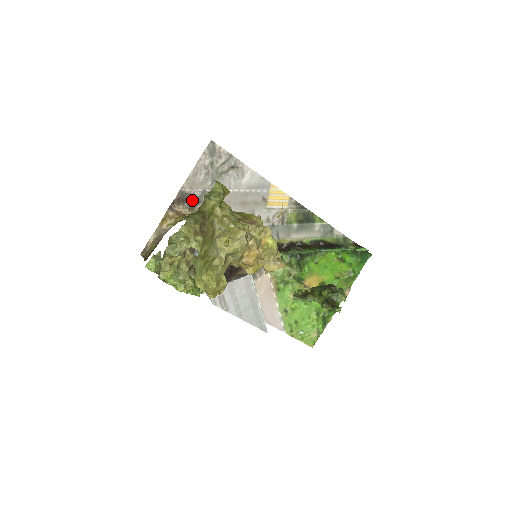
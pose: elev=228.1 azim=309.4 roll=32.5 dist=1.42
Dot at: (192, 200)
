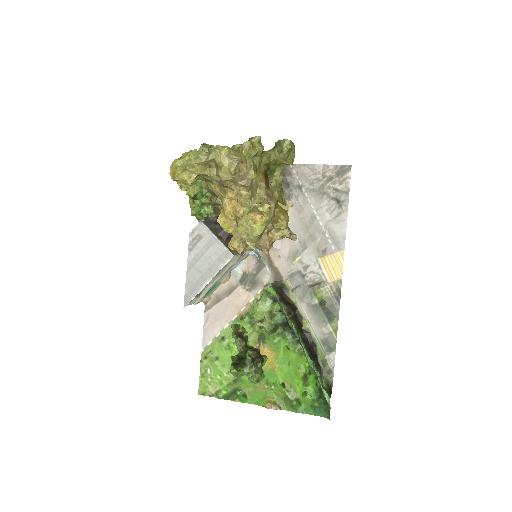
Dot at: (287, 180)
